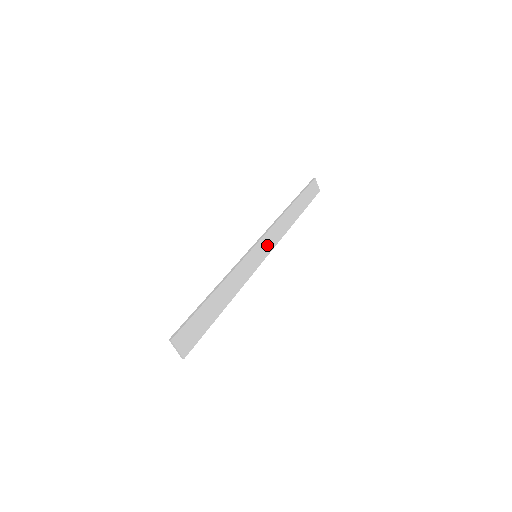
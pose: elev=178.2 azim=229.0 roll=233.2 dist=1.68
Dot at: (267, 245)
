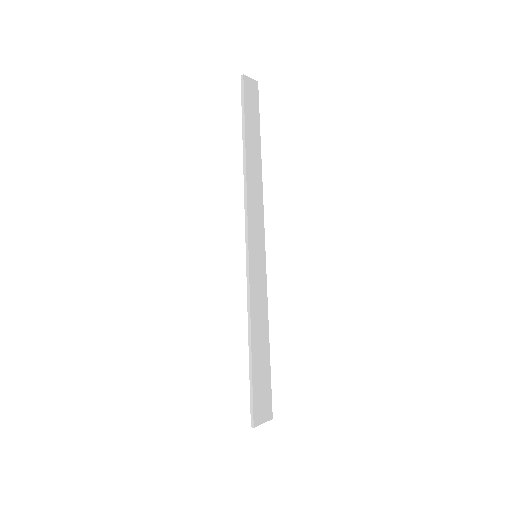
Dot at: (257, 231)
